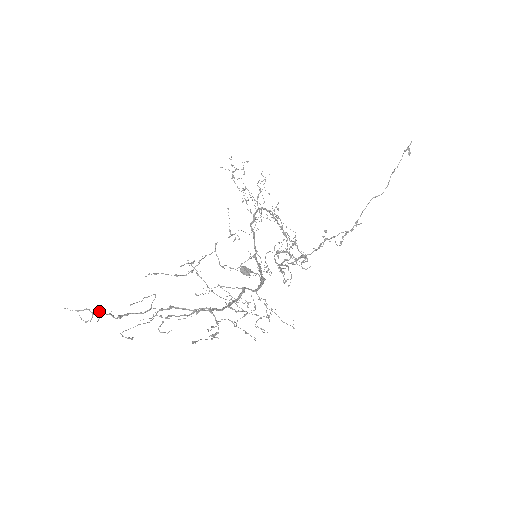
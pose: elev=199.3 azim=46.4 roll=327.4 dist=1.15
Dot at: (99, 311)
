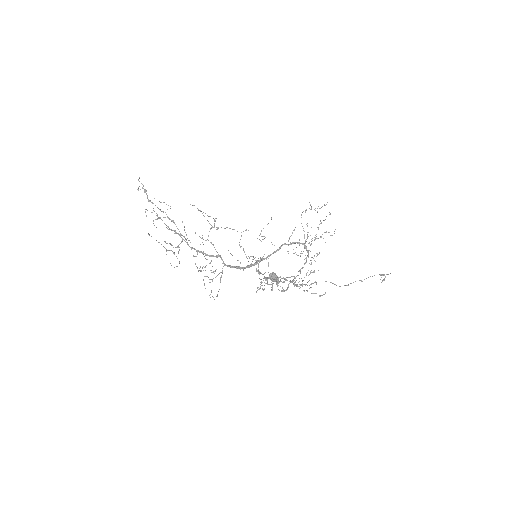
Dot at: (145, 190)
